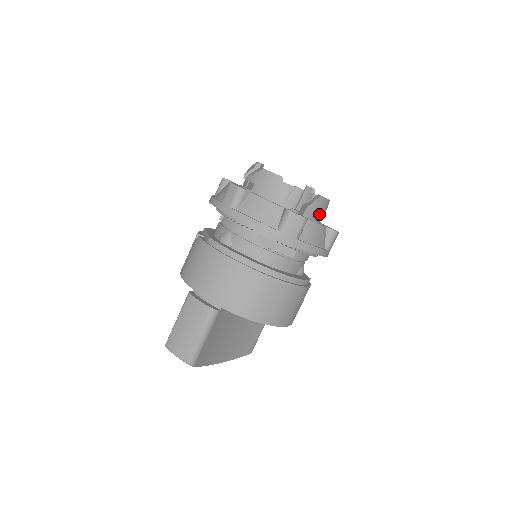
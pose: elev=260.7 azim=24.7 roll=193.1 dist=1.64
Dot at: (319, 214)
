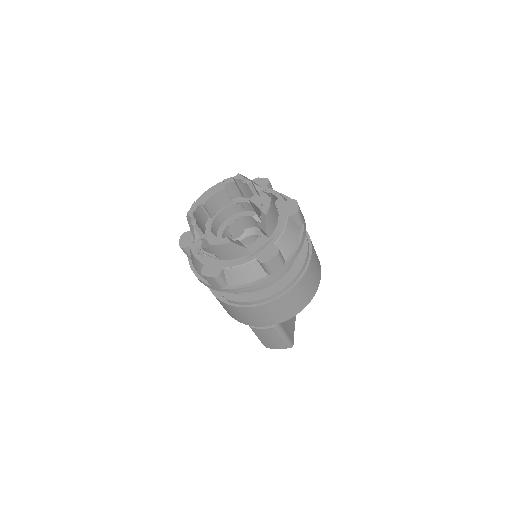
Dot at: (275, 217)
